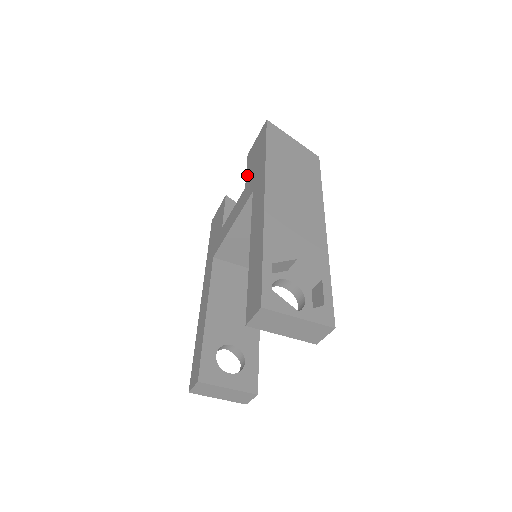
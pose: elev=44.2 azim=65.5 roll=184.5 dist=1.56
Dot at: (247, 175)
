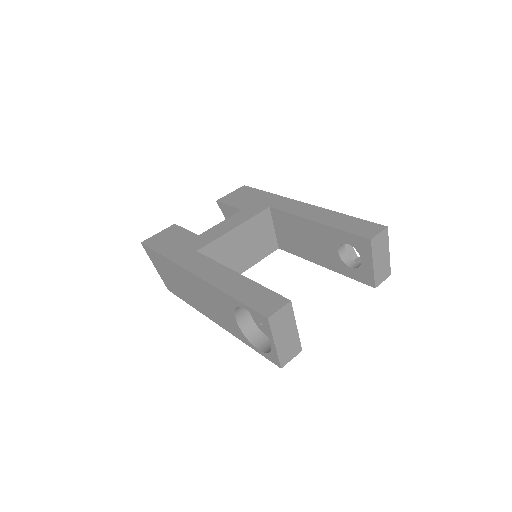
Dot at: (237, 205)
